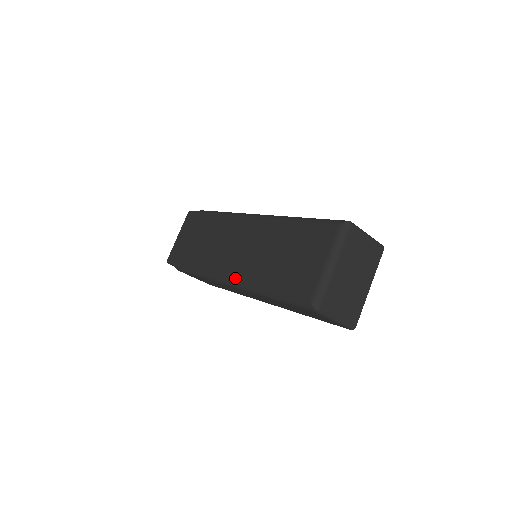
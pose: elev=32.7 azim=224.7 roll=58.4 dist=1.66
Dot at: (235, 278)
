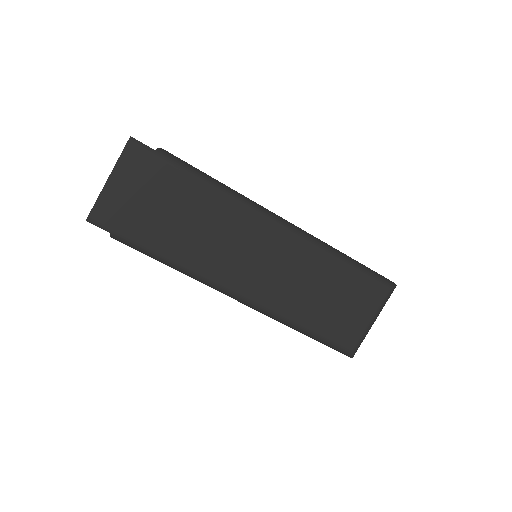
Dot at: (255, 301)
